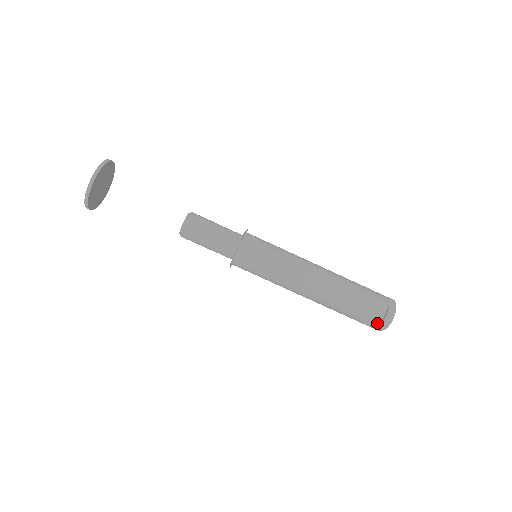
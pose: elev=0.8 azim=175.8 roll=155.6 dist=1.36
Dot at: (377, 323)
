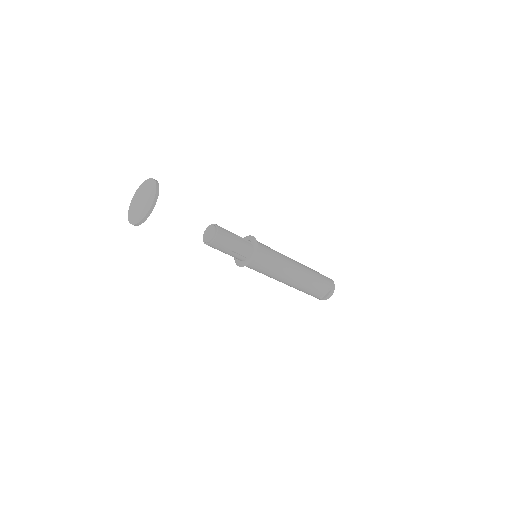
Dot at: (320, 298)
